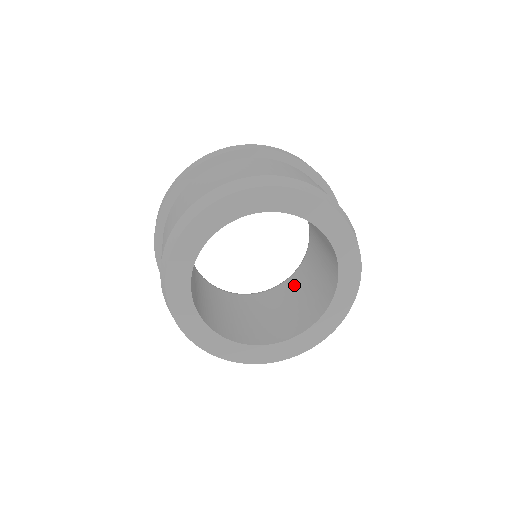
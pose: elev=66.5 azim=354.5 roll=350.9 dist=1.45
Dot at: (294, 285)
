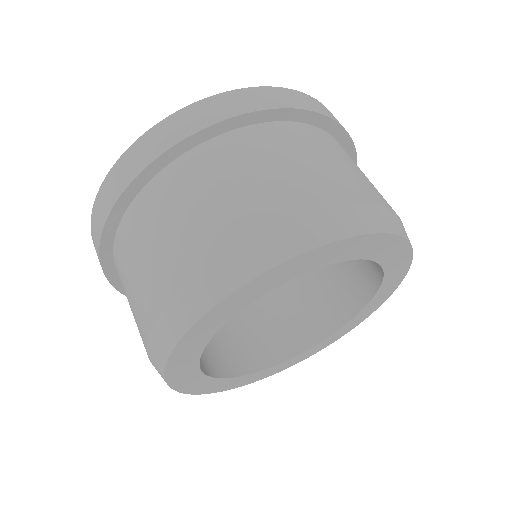
Dot at: occluded
